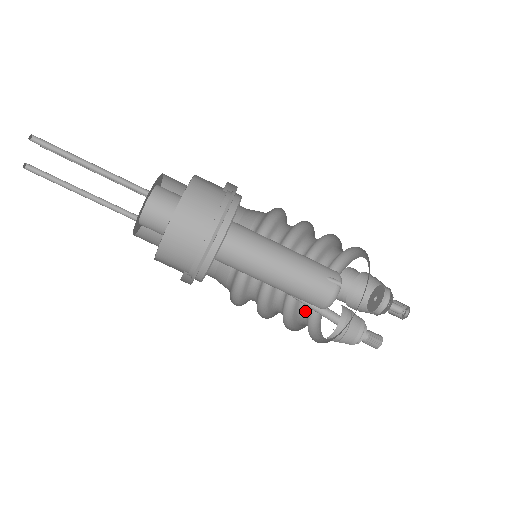
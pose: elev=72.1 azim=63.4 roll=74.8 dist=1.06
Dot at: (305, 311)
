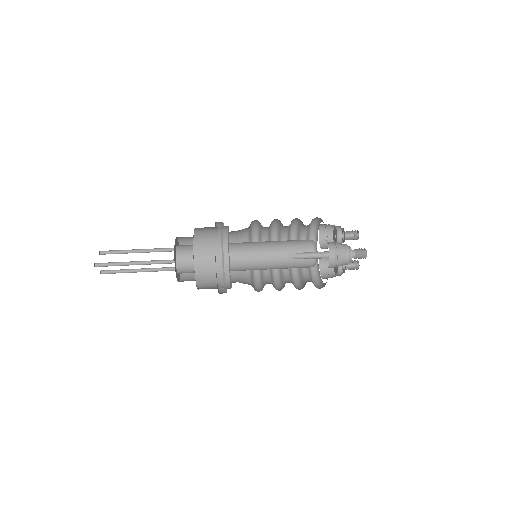
Dot at: occluded
